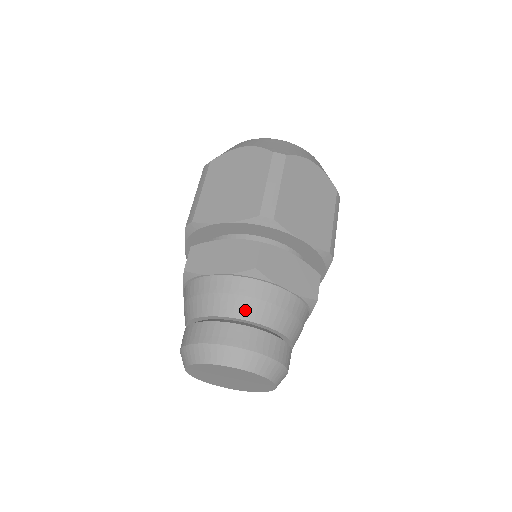
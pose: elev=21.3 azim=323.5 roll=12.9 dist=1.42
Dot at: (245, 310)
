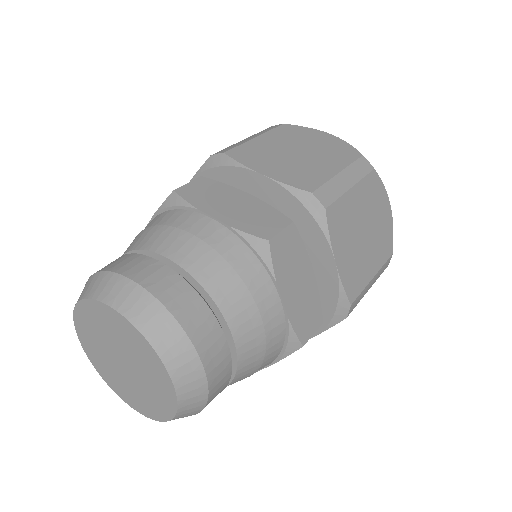
Dot at: (146, 239)
